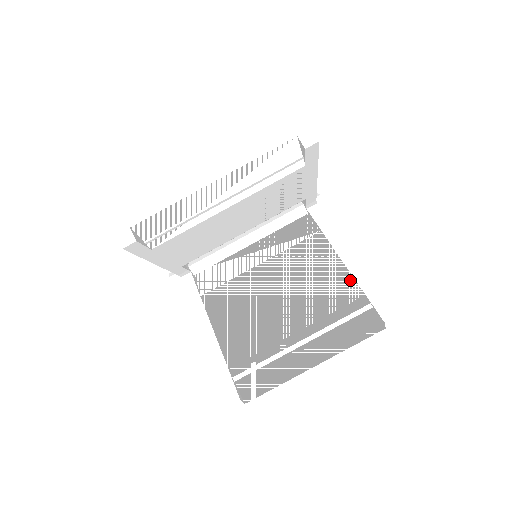
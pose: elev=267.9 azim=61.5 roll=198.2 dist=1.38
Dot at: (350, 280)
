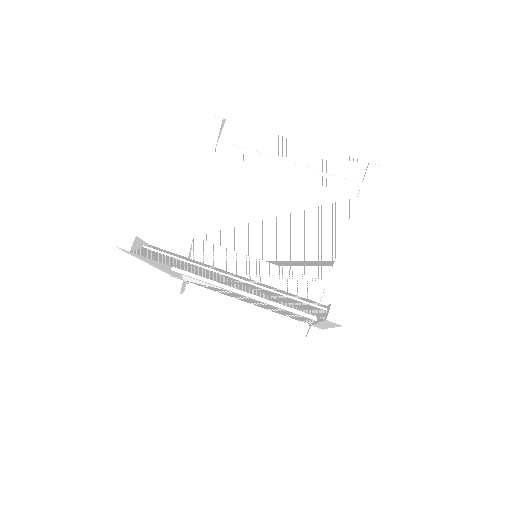
Dot at: occluded
